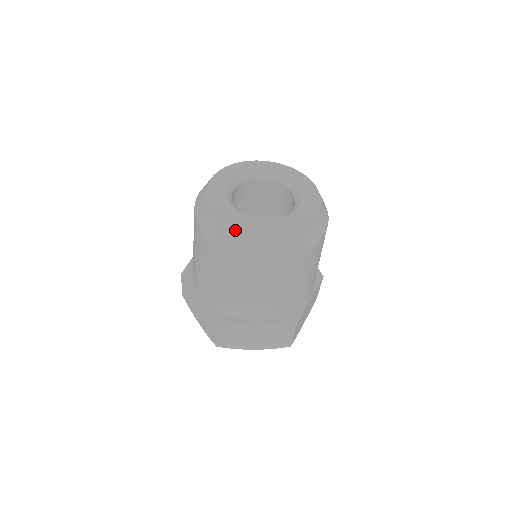
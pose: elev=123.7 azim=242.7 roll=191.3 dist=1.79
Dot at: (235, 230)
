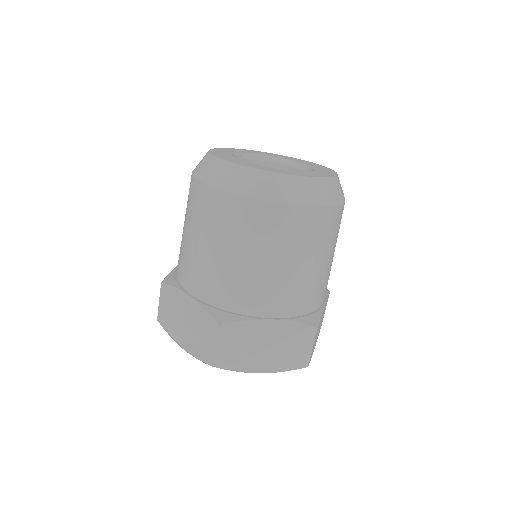
Dot at: (253, 172)
